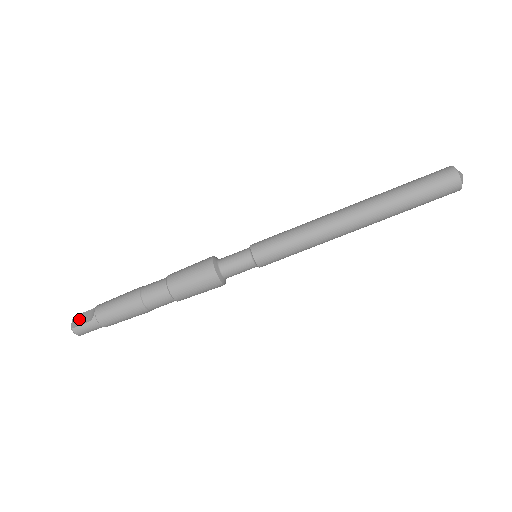
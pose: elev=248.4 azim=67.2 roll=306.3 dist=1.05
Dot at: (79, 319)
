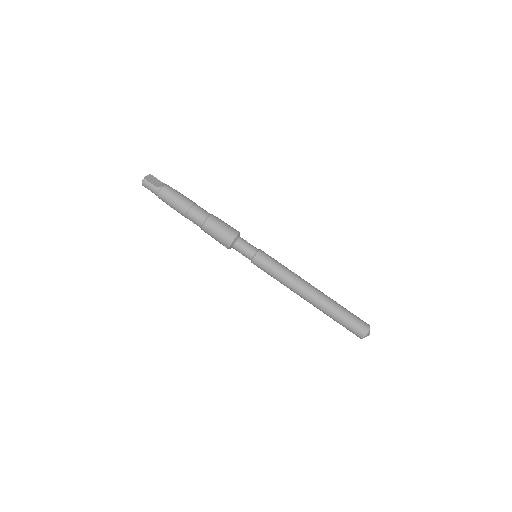
Dot at: (152, 179)
